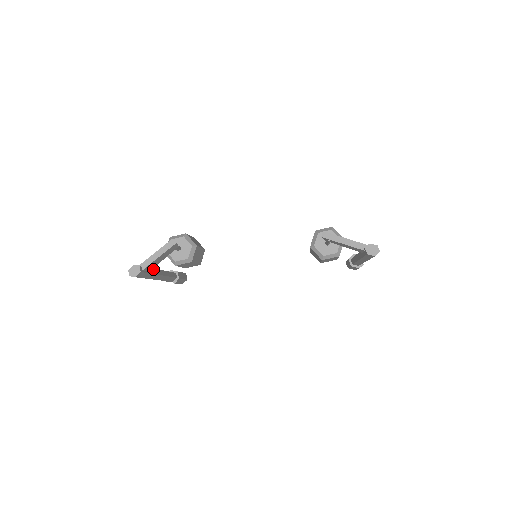
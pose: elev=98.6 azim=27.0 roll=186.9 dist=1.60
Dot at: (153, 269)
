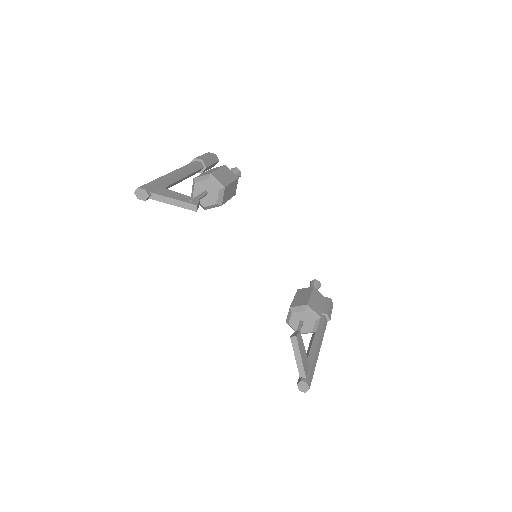
Dot at: (169, 186)
